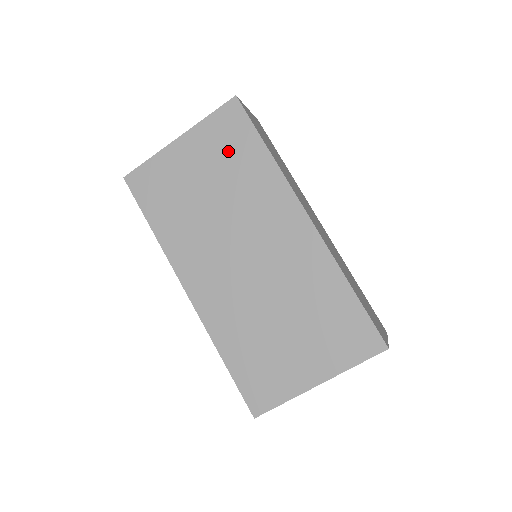
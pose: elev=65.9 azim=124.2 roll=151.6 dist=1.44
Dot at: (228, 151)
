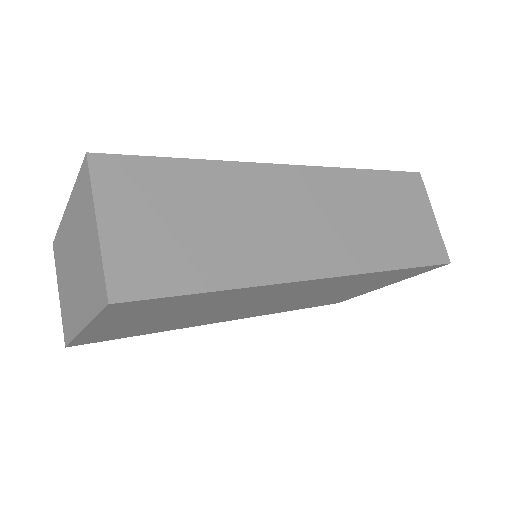
Dot at: (167, 309)
